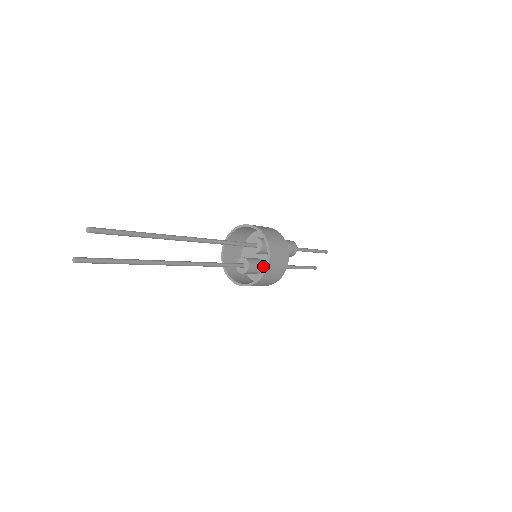
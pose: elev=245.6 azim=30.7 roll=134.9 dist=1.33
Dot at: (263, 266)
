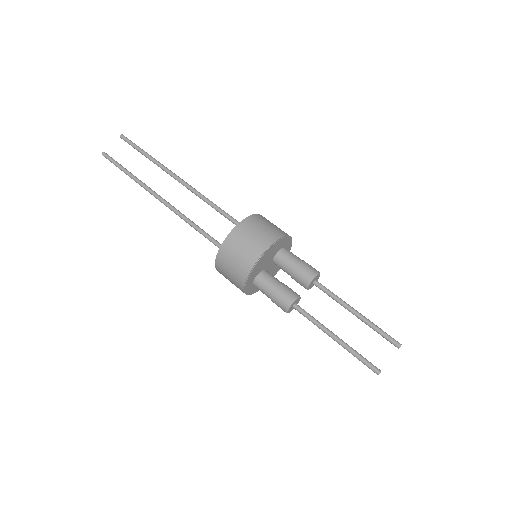
Dot at: occluded
